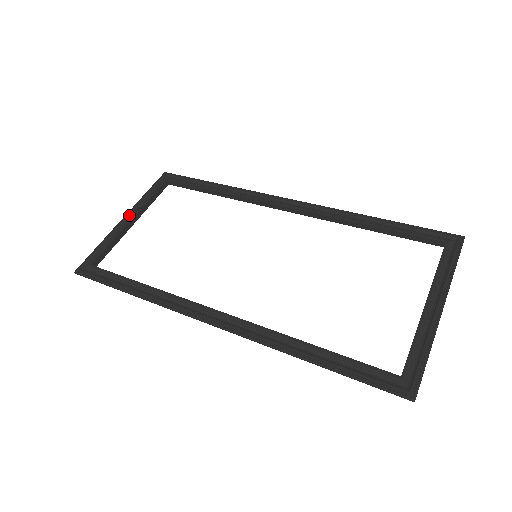
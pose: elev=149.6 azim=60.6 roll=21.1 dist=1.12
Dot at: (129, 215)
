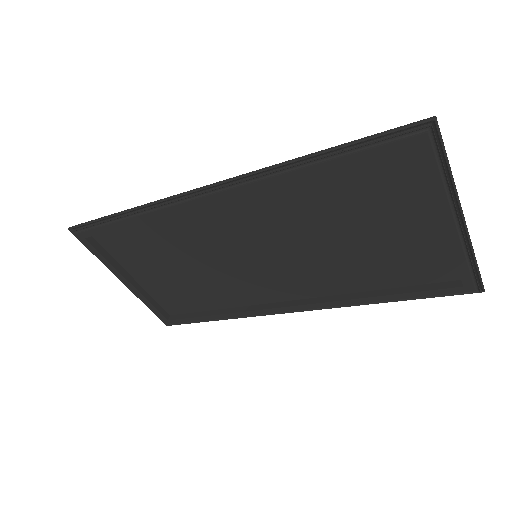
Dot at: occluded
